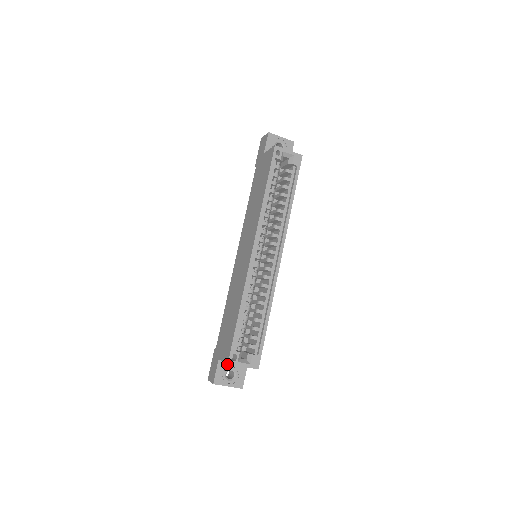
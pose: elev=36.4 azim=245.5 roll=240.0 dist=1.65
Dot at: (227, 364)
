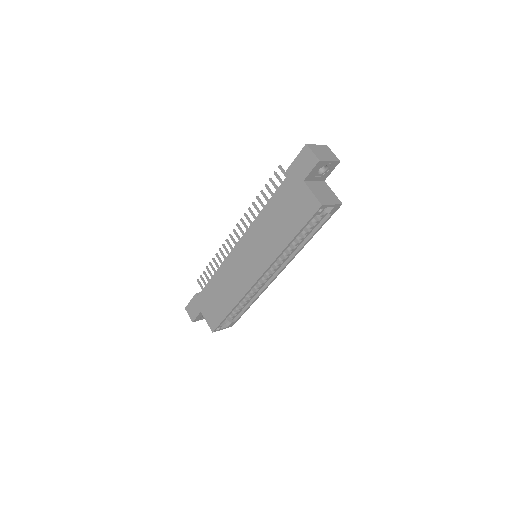
Dot at: occluded
